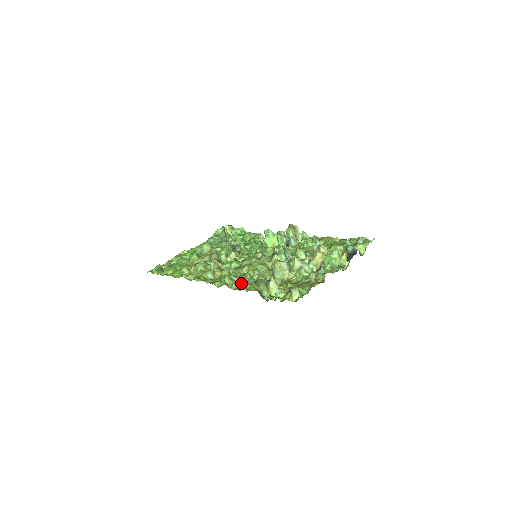
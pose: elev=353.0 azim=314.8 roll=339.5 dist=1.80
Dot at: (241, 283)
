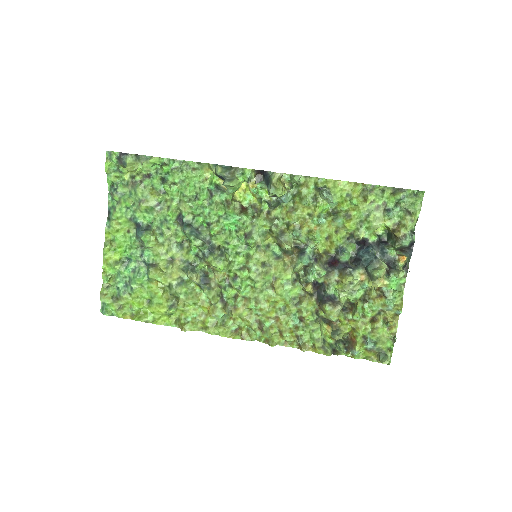
Dot at: (290, 336)
